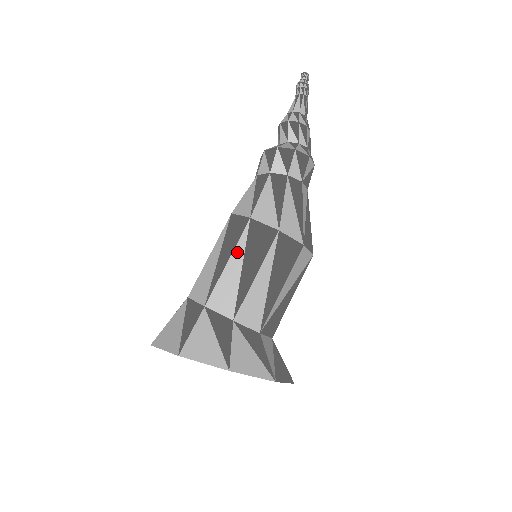
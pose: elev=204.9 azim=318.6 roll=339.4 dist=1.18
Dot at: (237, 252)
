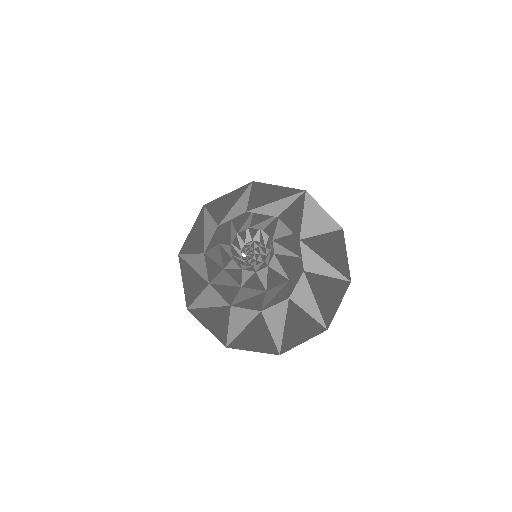
Dot at: occluded
